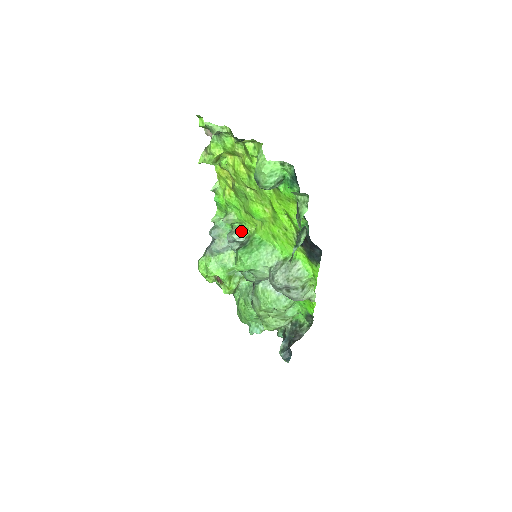
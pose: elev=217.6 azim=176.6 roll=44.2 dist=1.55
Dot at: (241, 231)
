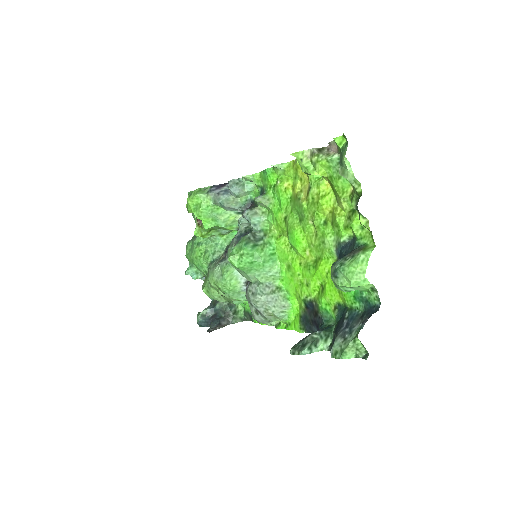
Dot at: (263, 220)
